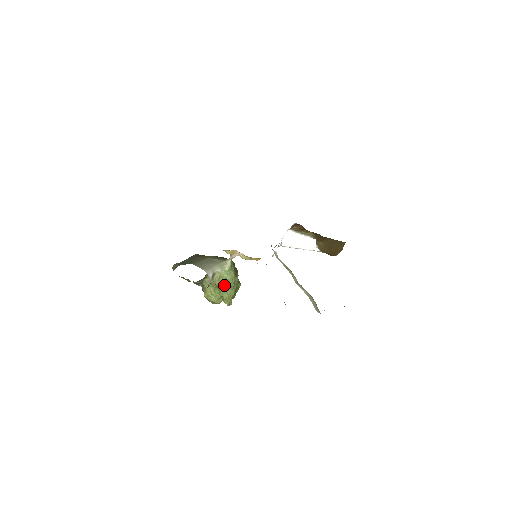
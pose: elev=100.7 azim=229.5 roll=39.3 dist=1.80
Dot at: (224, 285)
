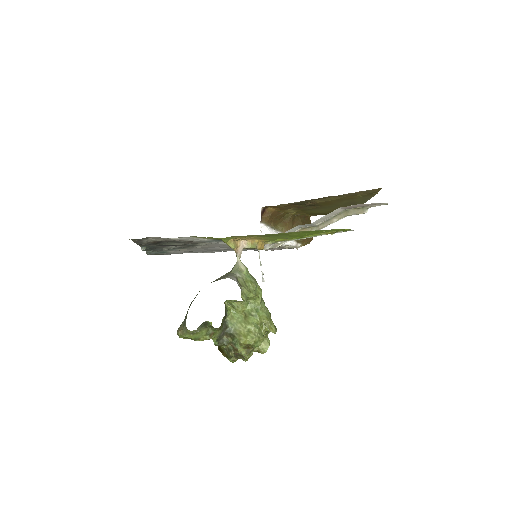
Dot at: (255, 292)
